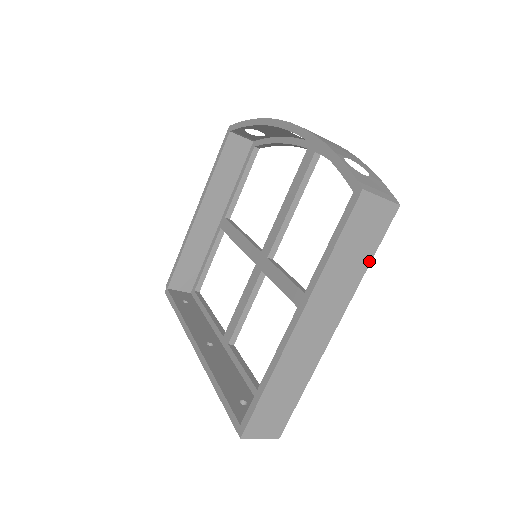
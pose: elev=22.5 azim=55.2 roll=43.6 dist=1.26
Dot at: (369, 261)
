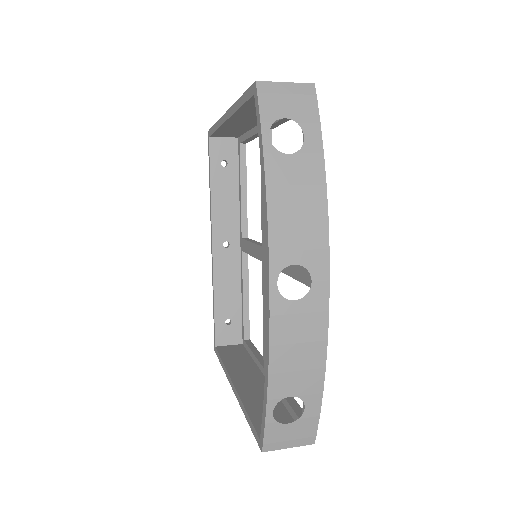
Dot at: occluded
